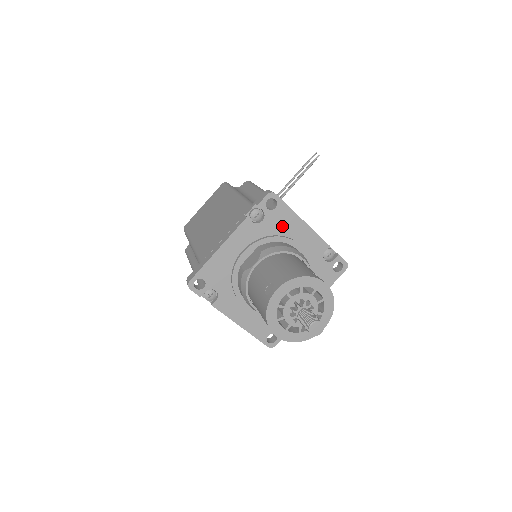
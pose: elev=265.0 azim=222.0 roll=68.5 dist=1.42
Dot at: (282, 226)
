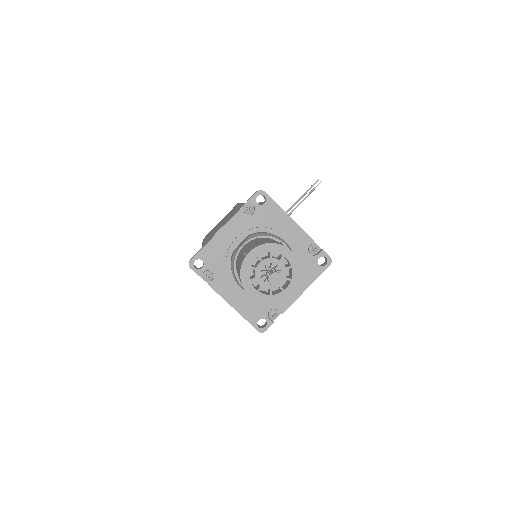
Dot at: (270, 219)
